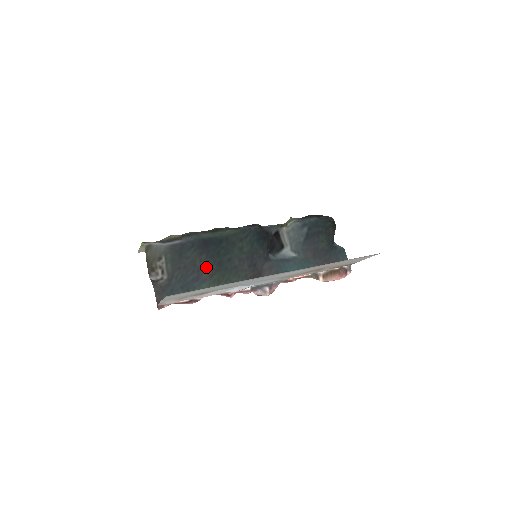
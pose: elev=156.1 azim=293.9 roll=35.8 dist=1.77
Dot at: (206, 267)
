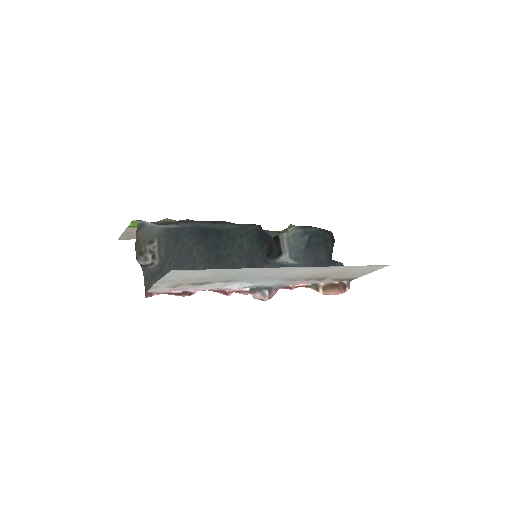
Dot at: (203, 258)
